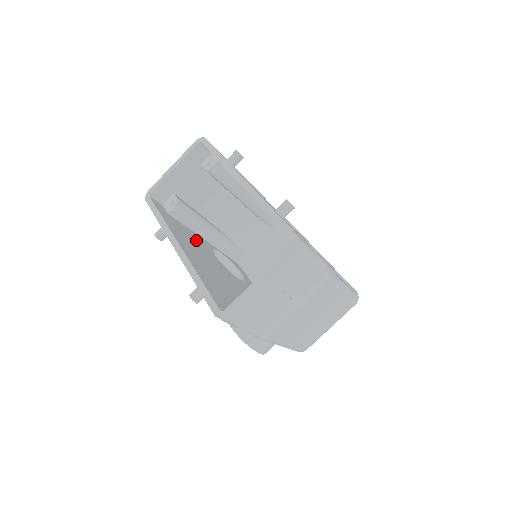
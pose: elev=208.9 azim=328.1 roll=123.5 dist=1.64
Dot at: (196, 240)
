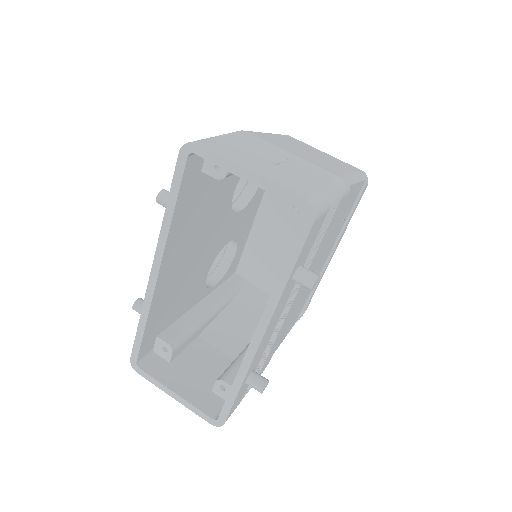
Dot at: (217, 193)
